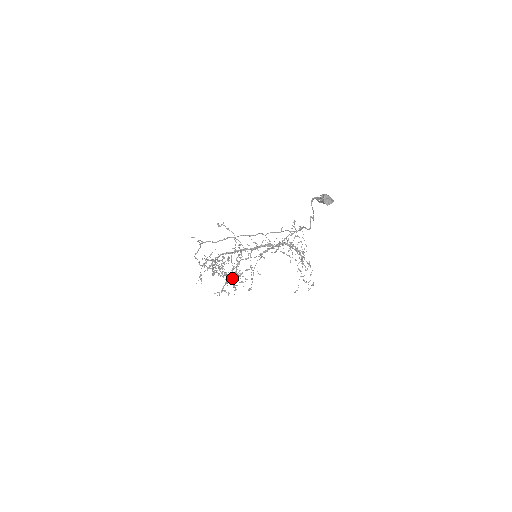
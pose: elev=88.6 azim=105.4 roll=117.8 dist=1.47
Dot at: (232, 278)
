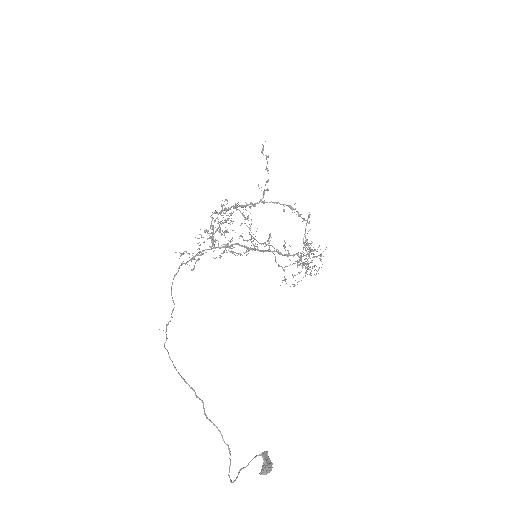
Dot at: occluded
